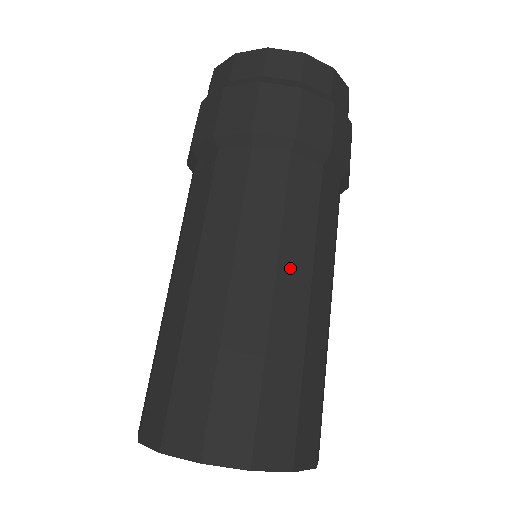
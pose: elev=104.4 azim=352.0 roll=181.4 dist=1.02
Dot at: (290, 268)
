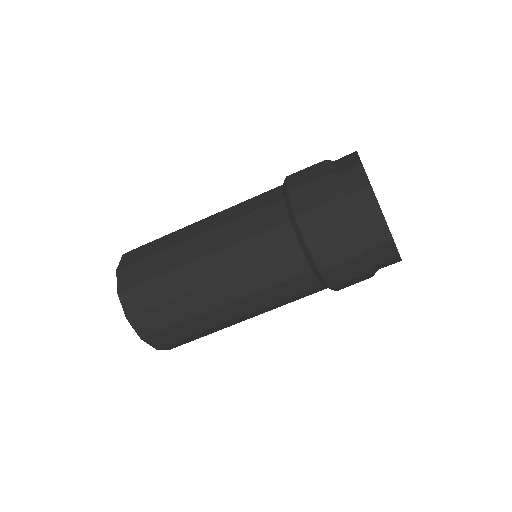
Dot at: (255, 313)
